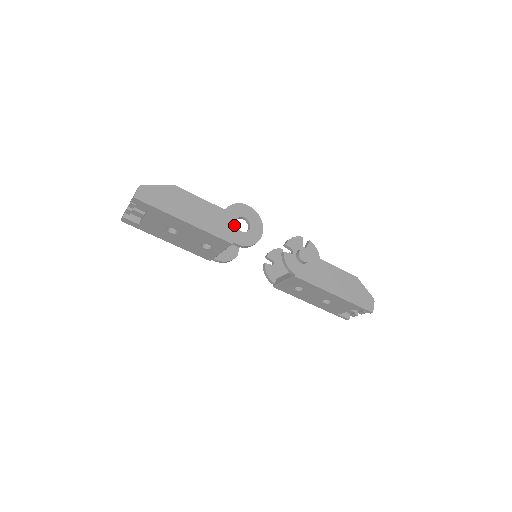
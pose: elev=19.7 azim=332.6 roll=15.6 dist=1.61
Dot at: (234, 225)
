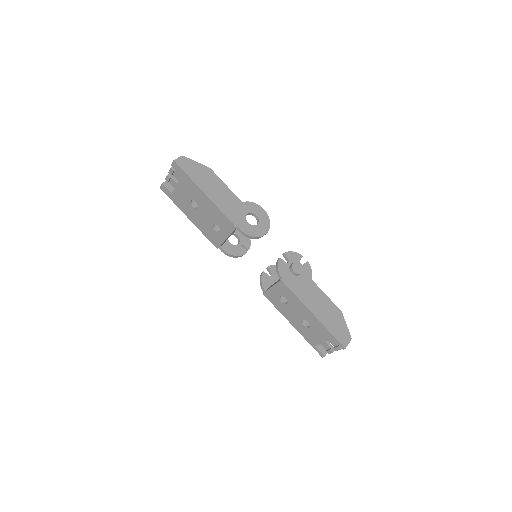
Dot at: (245, 216)
